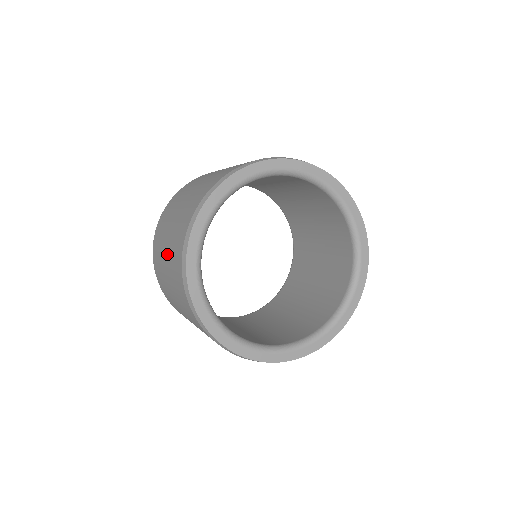
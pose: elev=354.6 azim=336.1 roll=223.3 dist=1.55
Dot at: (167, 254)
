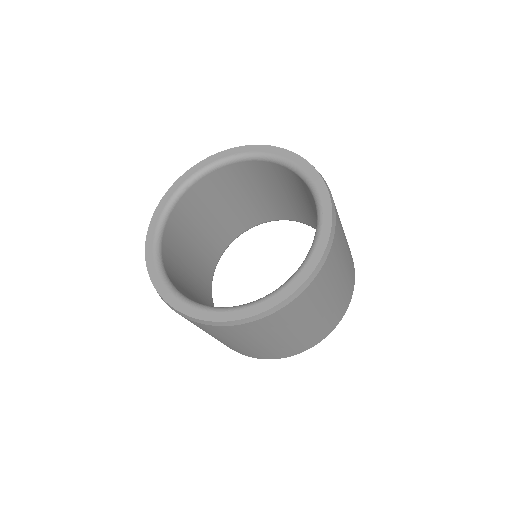
Dot at: occluded
